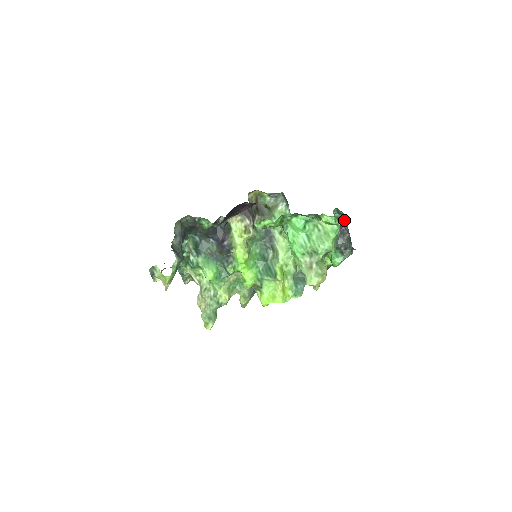
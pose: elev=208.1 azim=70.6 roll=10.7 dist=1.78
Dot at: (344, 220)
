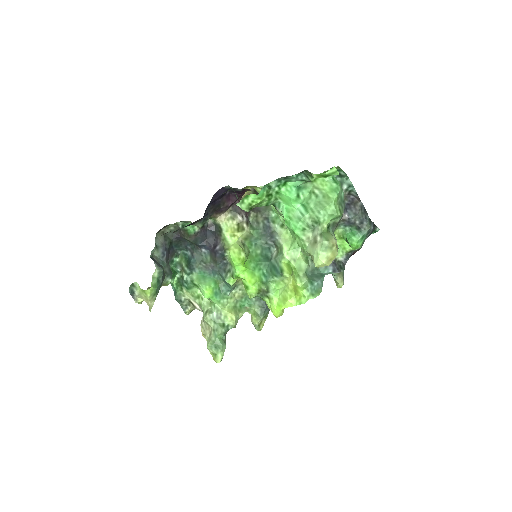
Dot at: (349, 184)
